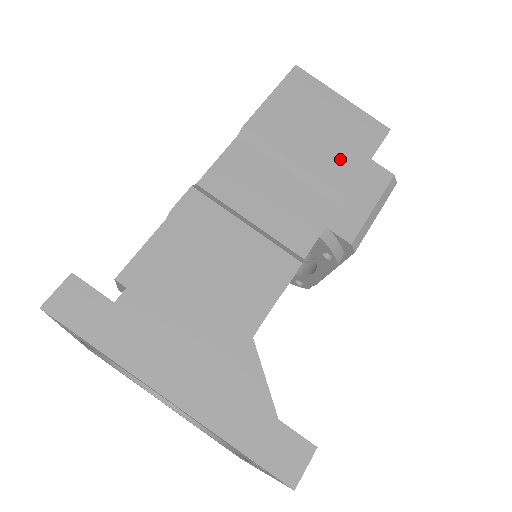
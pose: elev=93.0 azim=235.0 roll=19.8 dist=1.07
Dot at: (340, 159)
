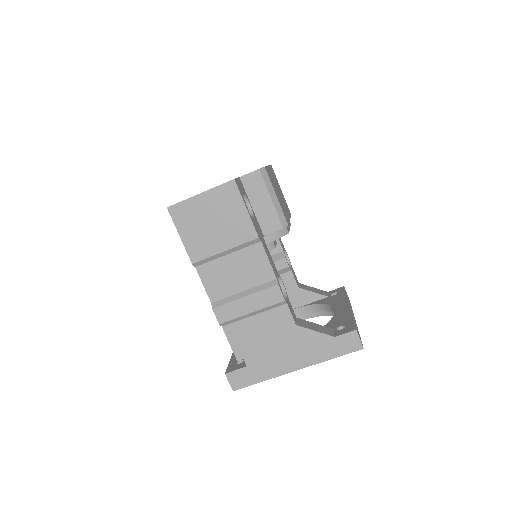
Dot at: (236, 225)
